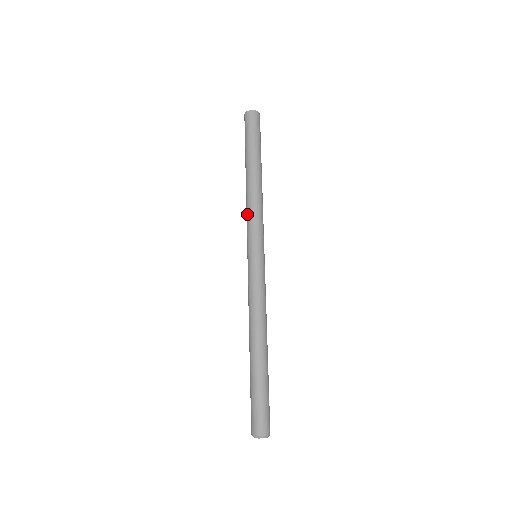
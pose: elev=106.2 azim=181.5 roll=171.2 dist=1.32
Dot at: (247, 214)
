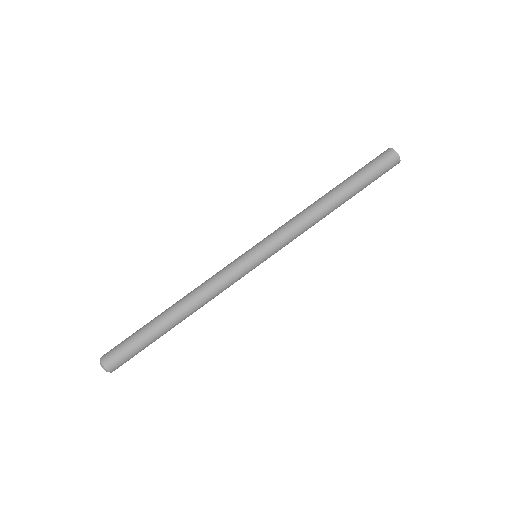
Dot at: occluded
